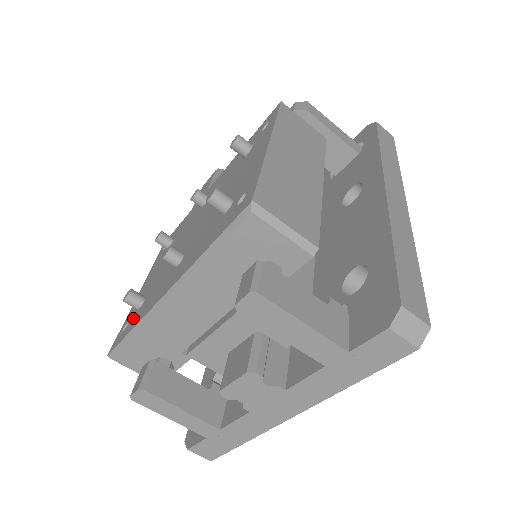
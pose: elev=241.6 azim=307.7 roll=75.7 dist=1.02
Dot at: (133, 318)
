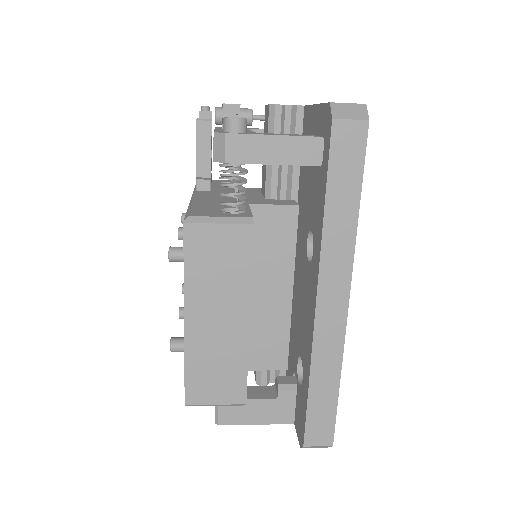
Dot at: occluded
